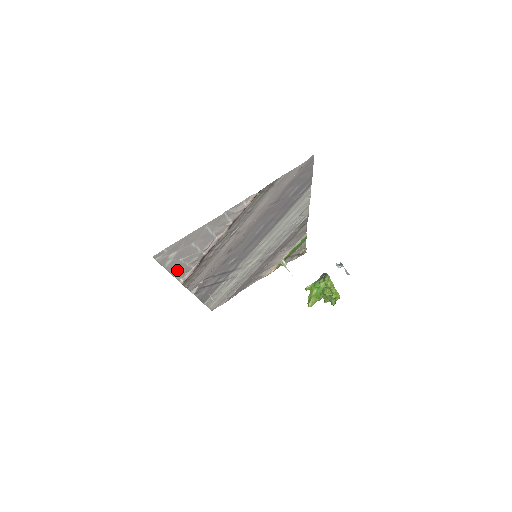
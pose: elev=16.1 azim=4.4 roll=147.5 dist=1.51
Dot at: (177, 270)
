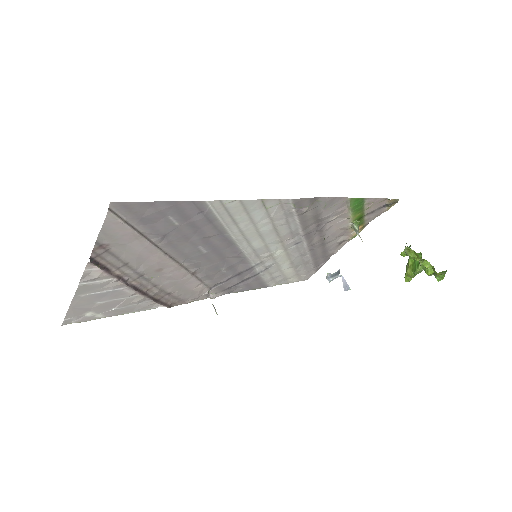
Dot at: (132, 309)
